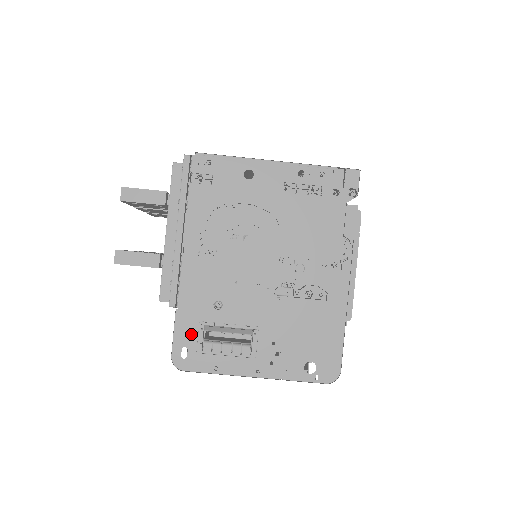
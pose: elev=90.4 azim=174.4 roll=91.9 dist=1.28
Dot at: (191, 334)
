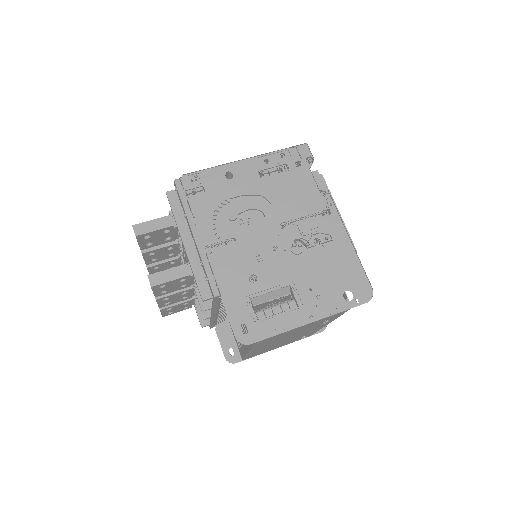
Dot at: (242, 311)
